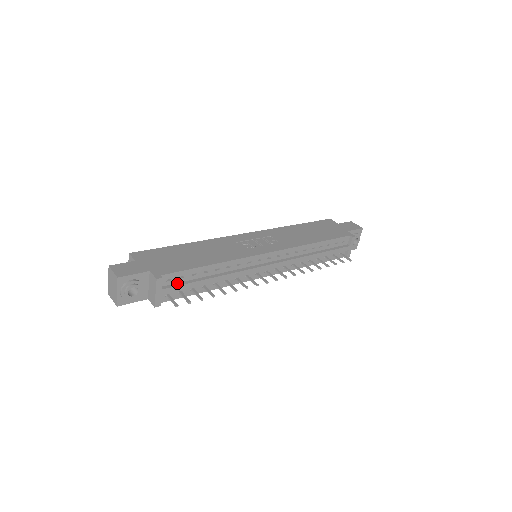
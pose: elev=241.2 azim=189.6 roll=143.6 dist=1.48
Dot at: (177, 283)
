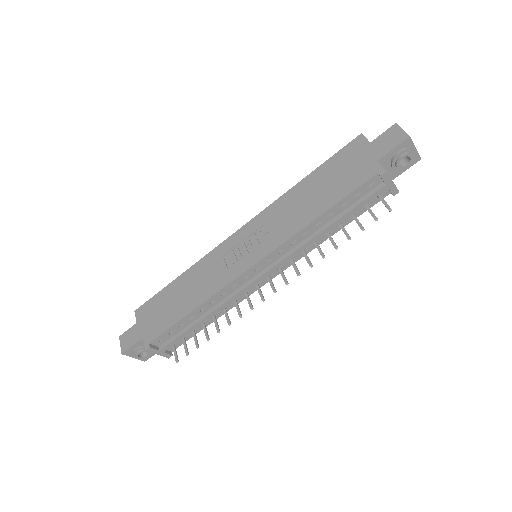
Dot at: (172, 337)
